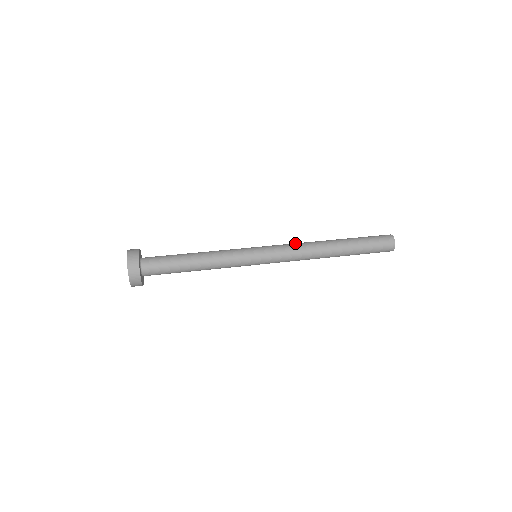
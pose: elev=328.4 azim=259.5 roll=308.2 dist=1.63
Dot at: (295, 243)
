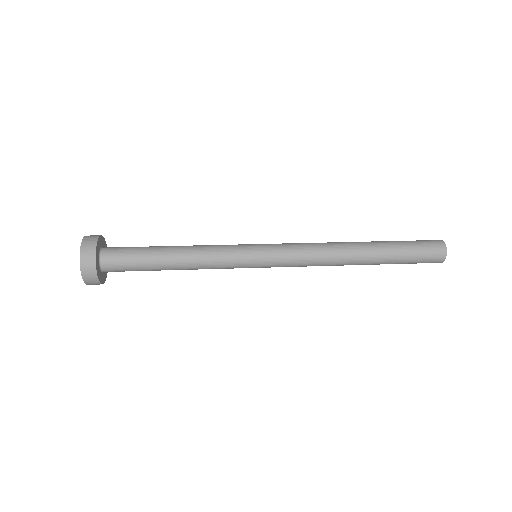
Dot at: occluded
